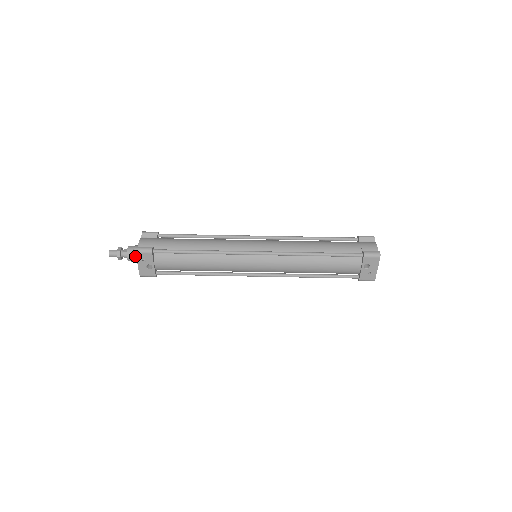
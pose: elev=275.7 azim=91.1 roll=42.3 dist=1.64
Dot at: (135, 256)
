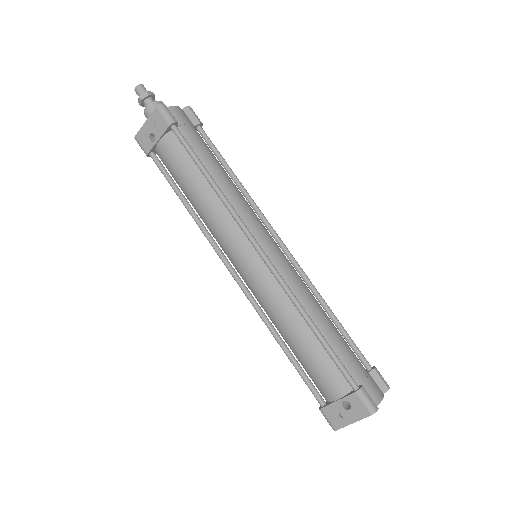
Dot at: occluded
